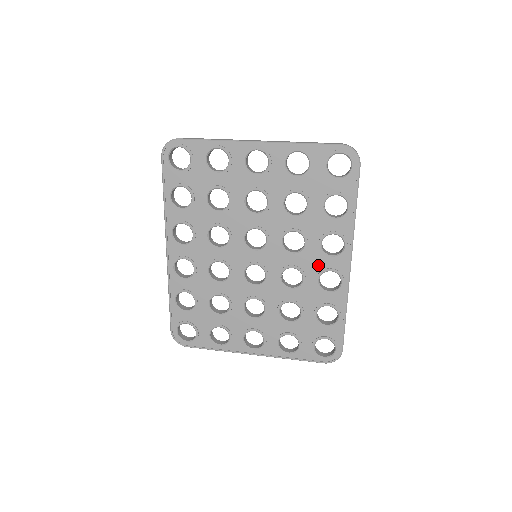
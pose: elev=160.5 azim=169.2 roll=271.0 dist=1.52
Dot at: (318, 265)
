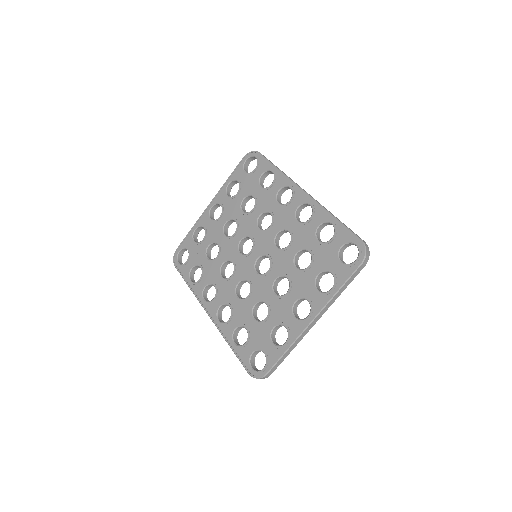
Dot at: (288, 214)
